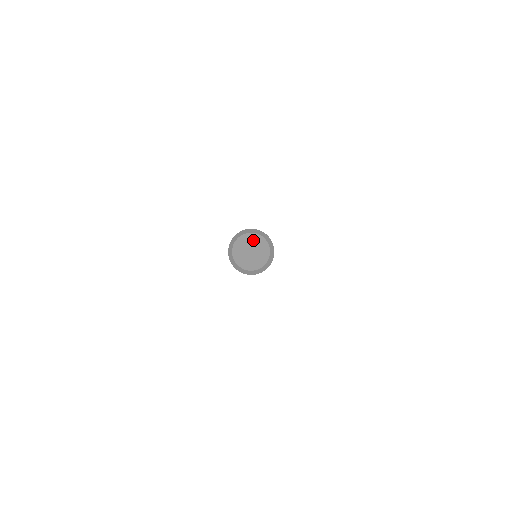
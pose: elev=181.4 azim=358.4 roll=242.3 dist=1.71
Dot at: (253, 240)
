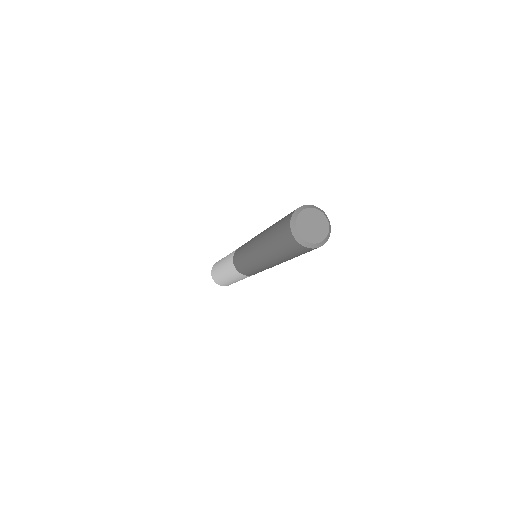
Dot at: (306, 216)
